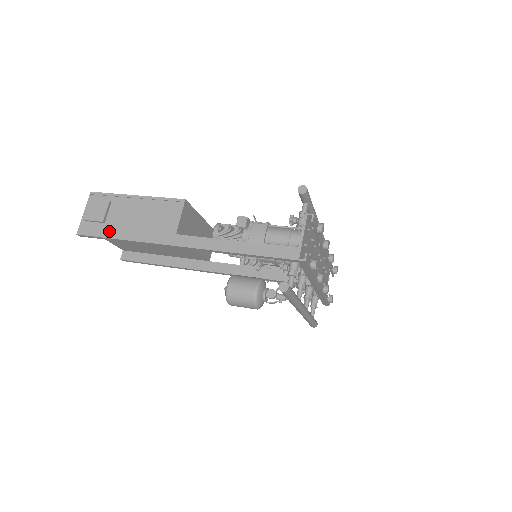
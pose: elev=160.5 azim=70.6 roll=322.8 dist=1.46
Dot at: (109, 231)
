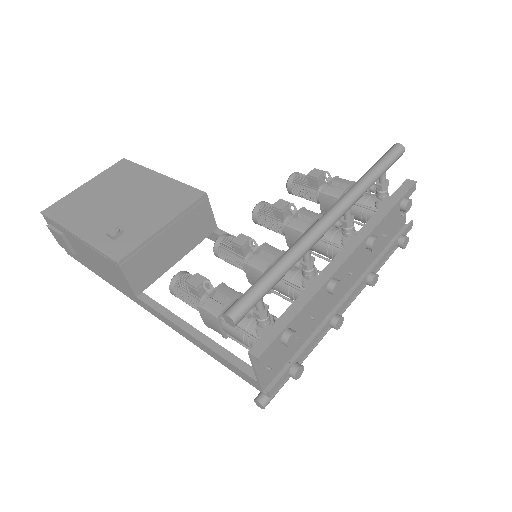
Dot at: (86, 264)
